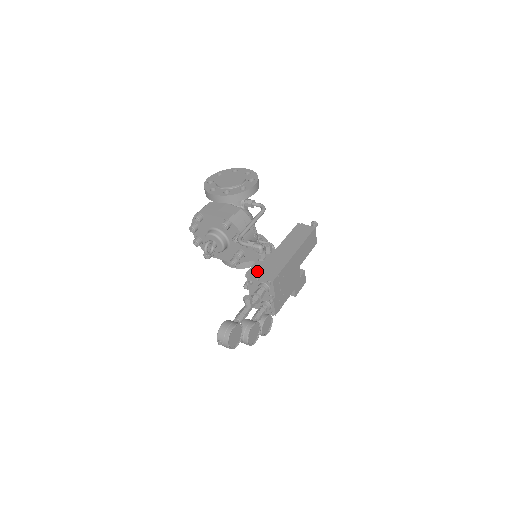
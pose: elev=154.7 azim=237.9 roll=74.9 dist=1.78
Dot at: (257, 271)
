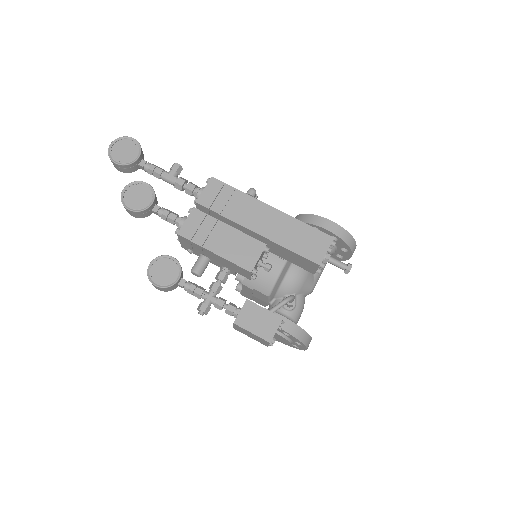
Dot at: occluded
